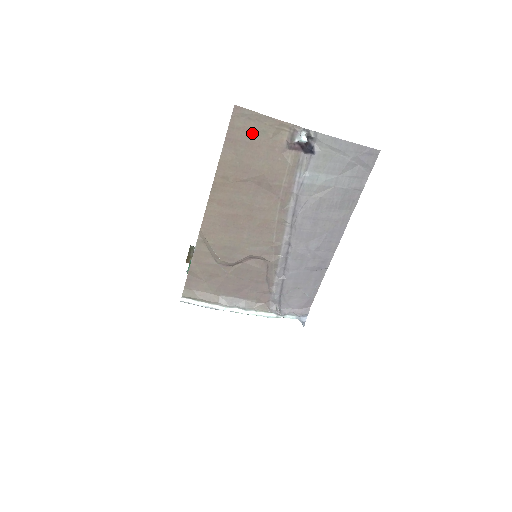
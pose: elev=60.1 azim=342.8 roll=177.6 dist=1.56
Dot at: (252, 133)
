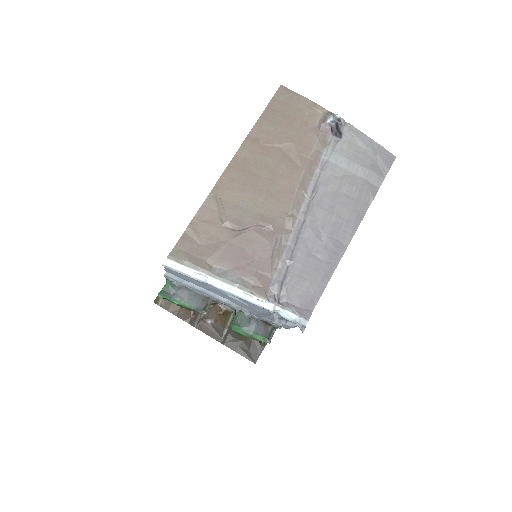
Dot at: (291, 108)
